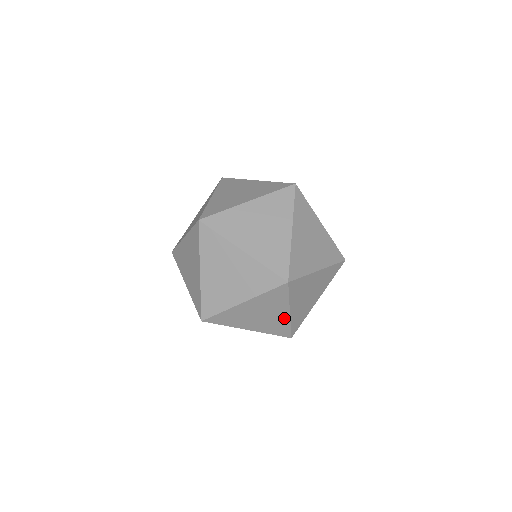
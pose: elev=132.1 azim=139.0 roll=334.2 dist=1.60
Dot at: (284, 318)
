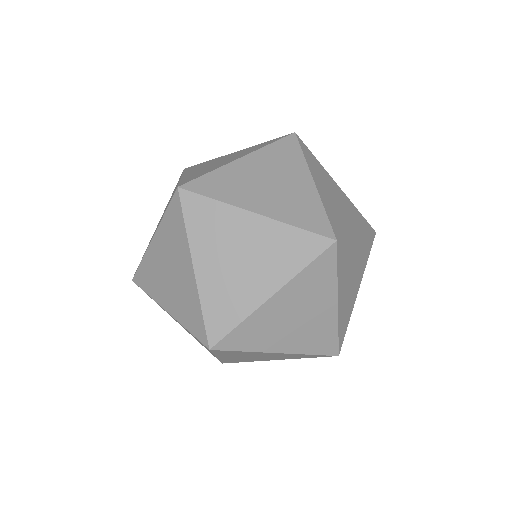
Dot at: occluded
